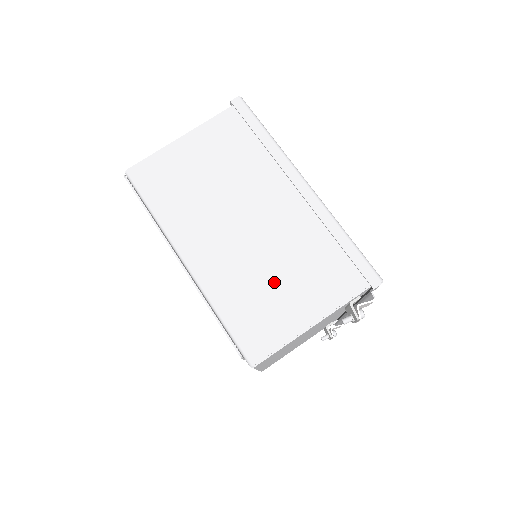
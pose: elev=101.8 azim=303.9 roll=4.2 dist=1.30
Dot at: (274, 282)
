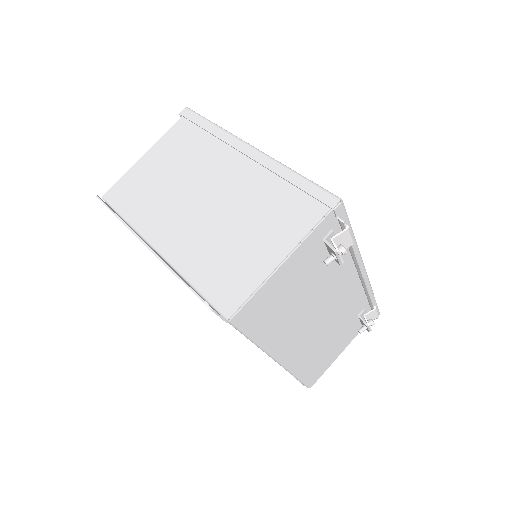
Dot at: (237, 238)
